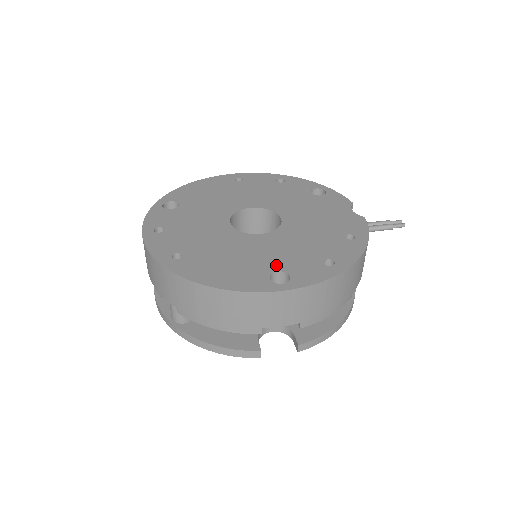
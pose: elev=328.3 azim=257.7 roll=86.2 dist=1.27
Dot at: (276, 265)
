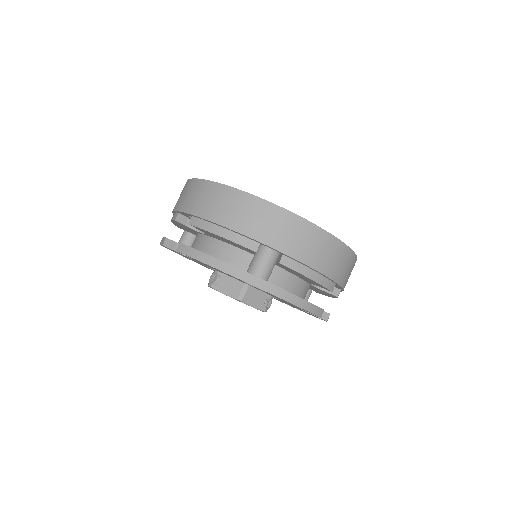
Dot at: occluded
